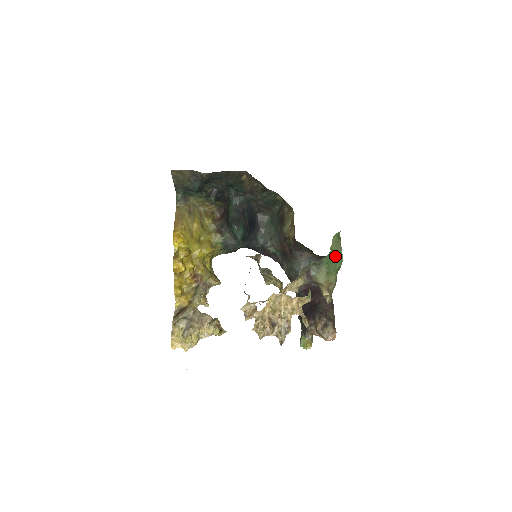
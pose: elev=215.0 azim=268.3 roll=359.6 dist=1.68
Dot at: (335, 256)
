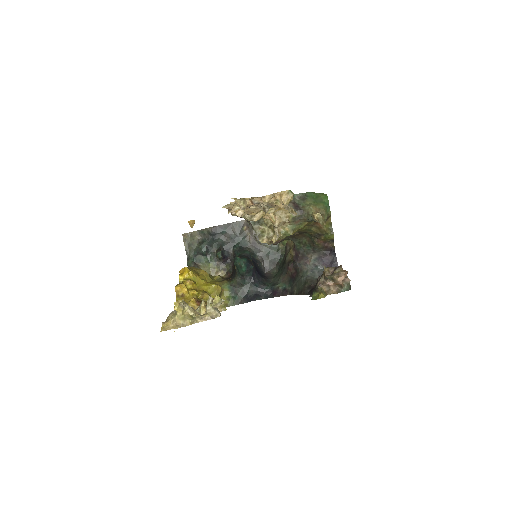
Dot at: (319, 195)
